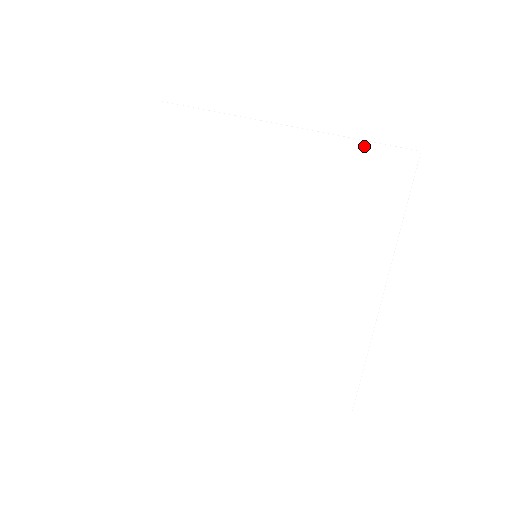
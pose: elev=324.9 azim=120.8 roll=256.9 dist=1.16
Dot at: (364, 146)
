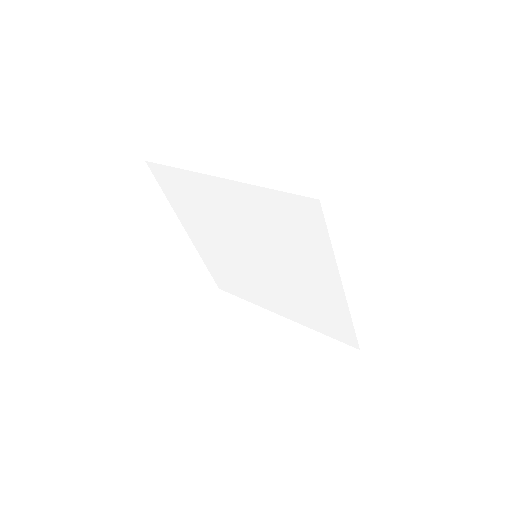
Dot at: (282, 195)
